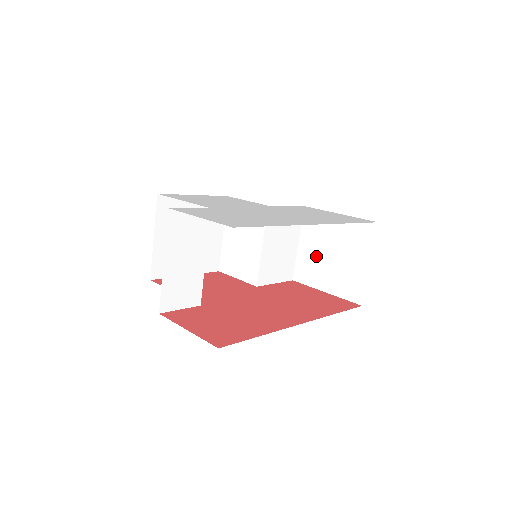
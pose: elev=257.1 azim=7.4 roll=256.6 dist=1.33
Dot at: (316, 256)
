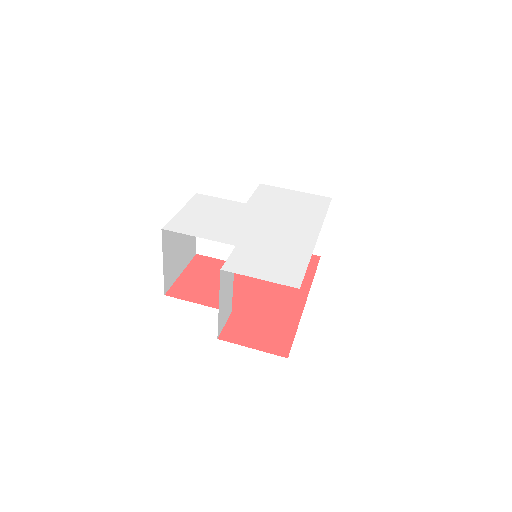
Dot at: occluded
